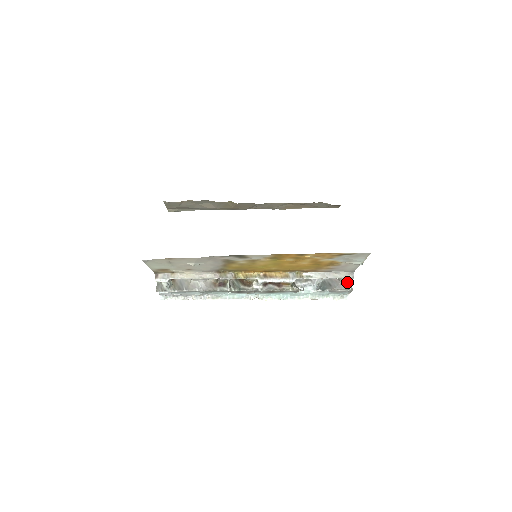
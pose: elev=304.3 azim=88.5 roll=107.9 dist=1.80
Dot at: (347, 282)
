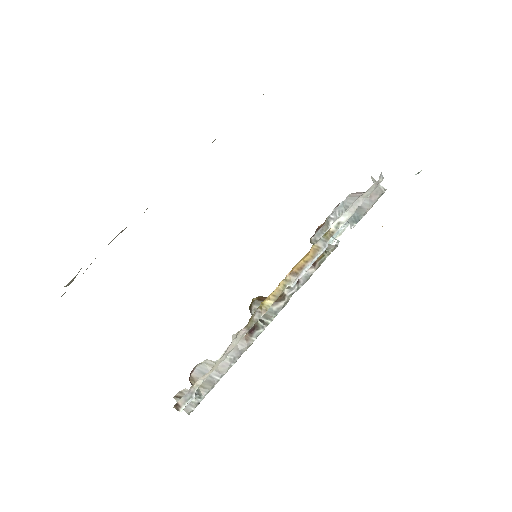
Dot at: (376, 188)
